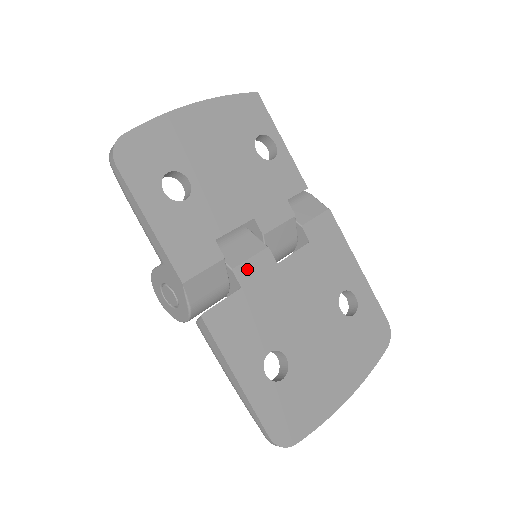
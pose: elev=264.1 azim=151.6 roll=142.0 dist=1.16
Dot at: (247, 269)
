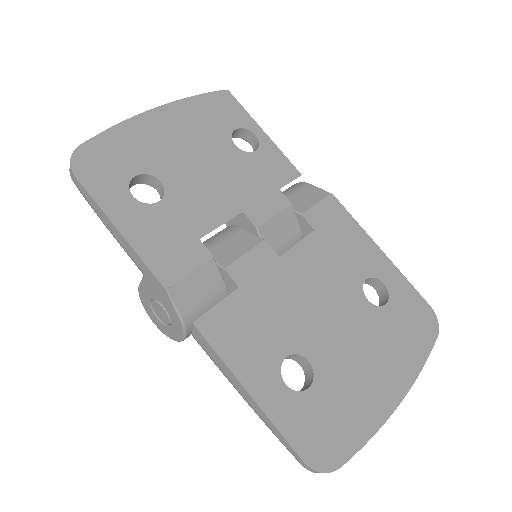
Dot at: (243, 266)
